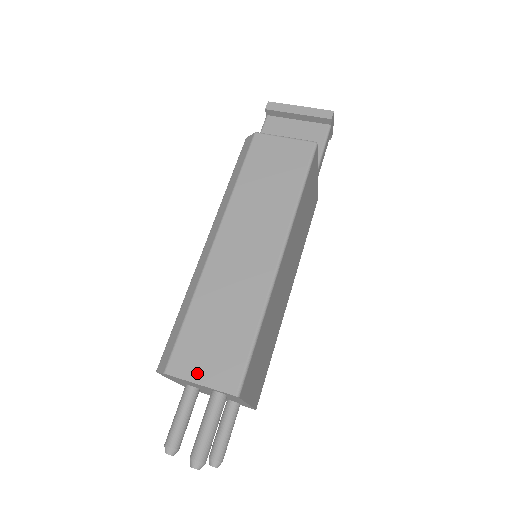
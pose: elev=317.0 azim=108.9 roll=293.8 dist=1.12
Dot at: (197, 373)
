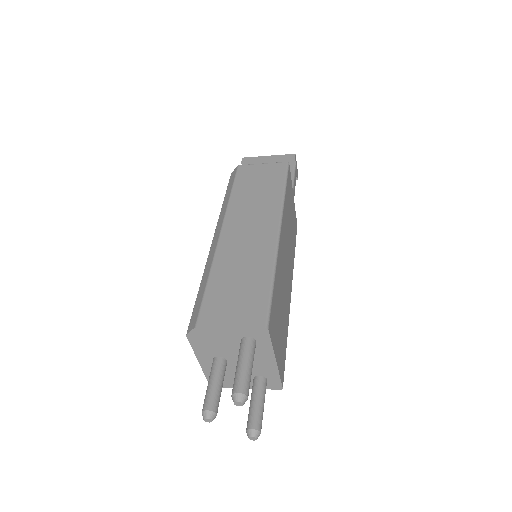
Dot at: (226, 320)
